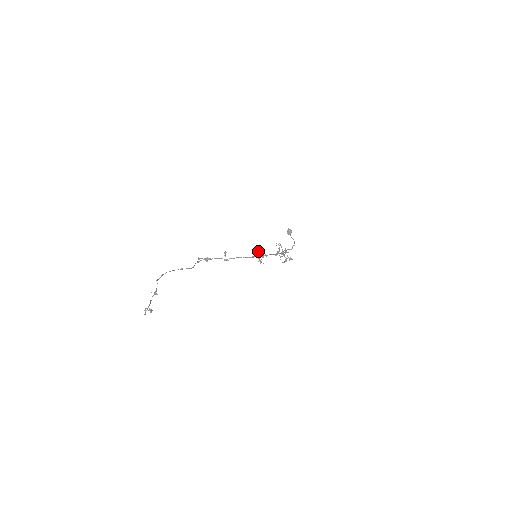
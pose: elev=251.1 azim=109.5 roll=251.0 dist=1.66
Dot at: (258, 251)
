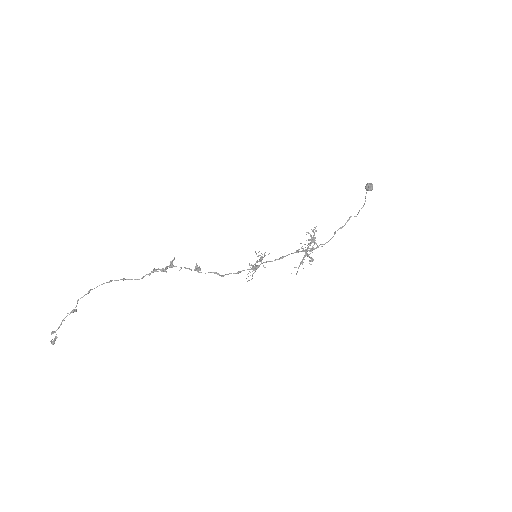
Dot at: (251, 268)
